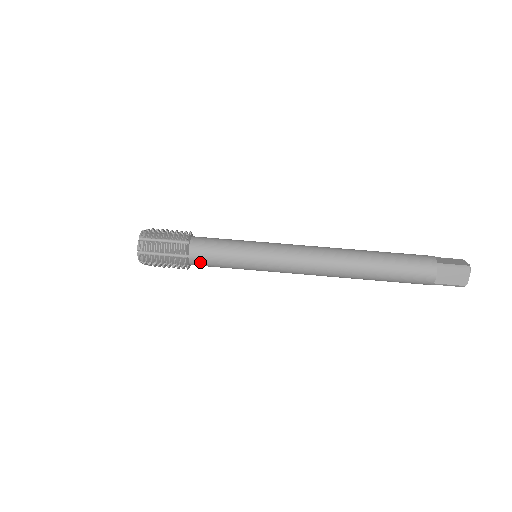
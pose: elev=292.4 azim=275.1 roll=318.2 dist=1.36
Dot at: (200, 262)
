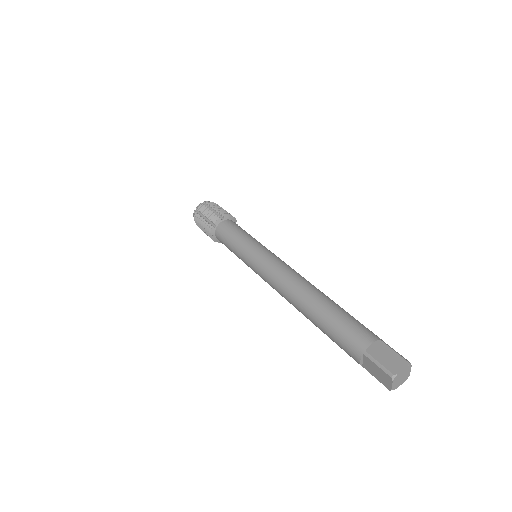
Dot at: (222, 243)
